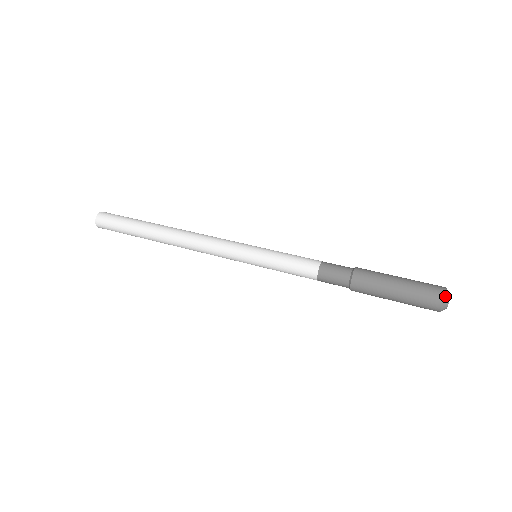
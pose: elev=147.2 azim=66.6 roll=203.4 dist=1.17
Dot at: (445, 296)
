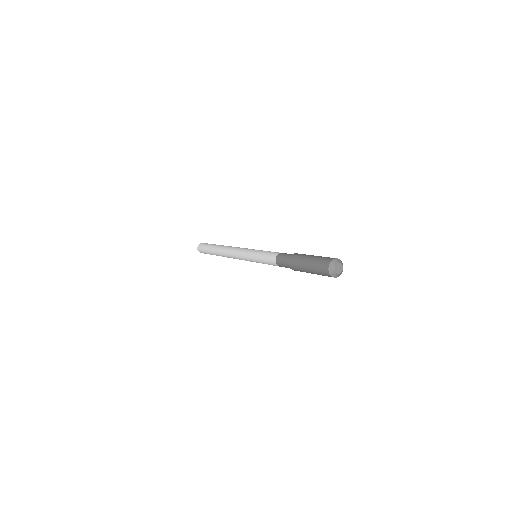
Dot at: (336, 259)
